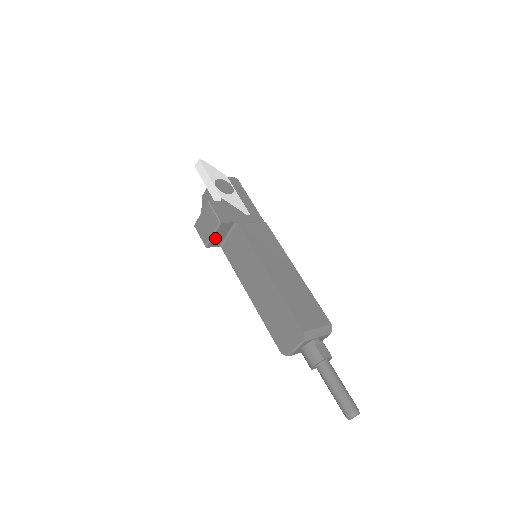
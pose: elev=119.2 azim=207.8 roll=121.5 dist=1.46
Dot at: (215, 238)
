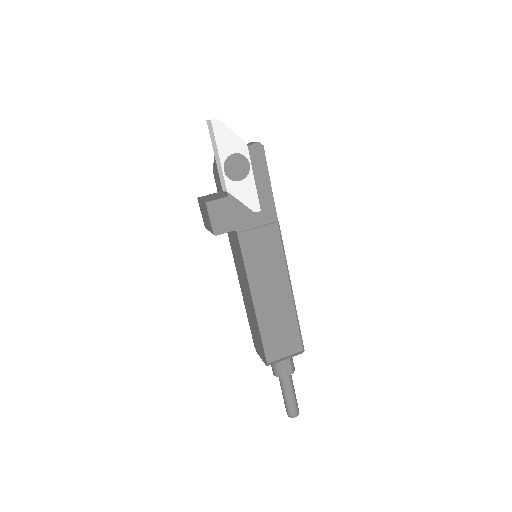
Dot at: occluded
